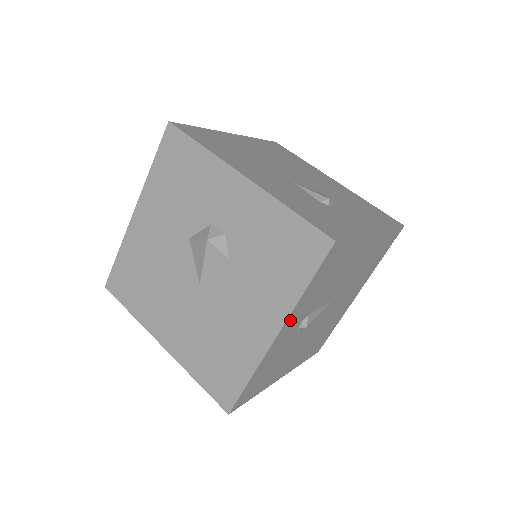
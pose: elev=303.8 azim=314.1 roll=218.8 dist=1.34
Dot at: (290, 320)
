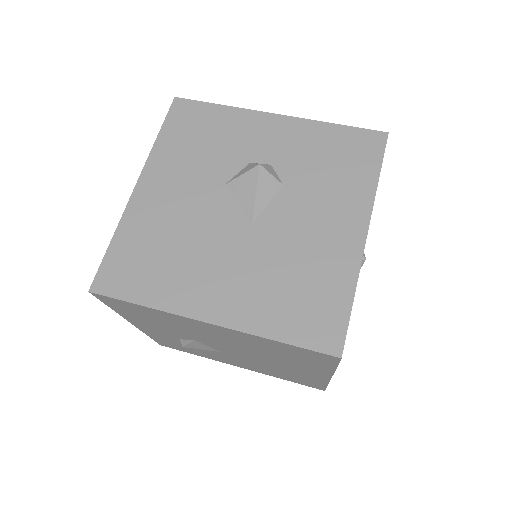
Dot at: occluded
